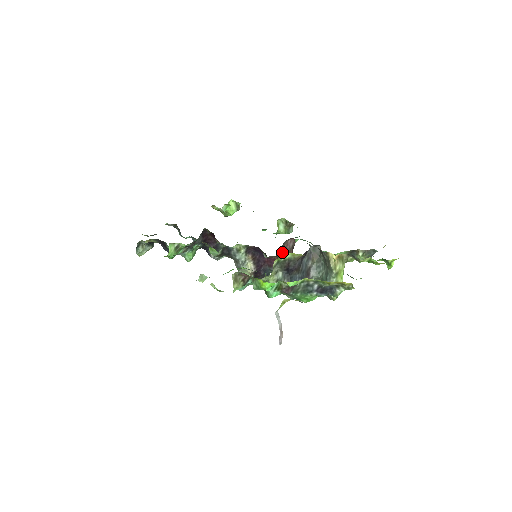
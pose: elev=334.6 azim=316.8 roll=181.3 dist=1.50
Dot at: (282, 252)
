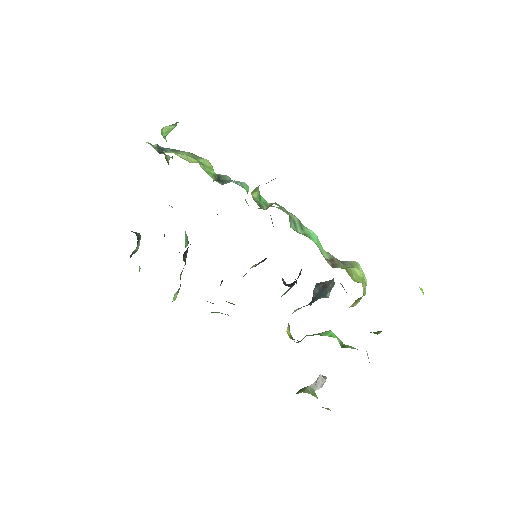
Dot at: occluded
